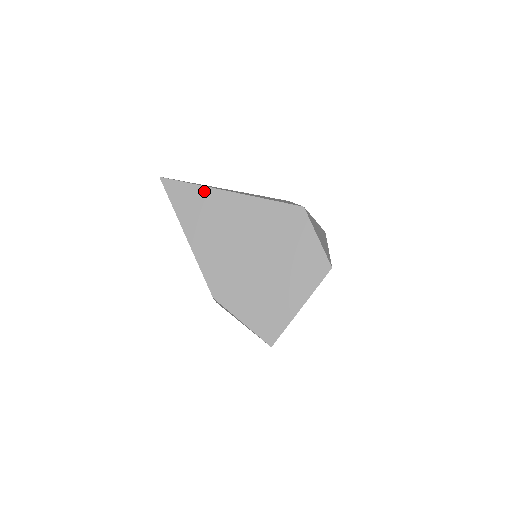
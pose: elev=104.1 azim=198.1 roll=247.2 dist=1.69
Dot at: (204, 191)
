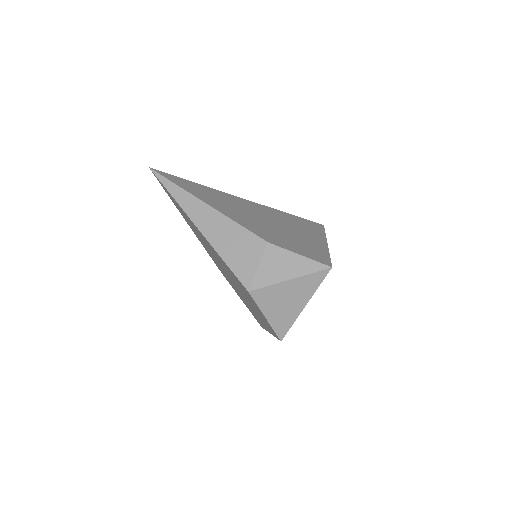
Dot at: (180, 207)
